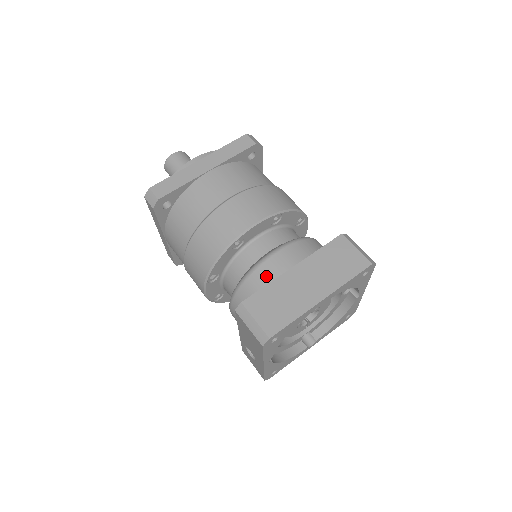
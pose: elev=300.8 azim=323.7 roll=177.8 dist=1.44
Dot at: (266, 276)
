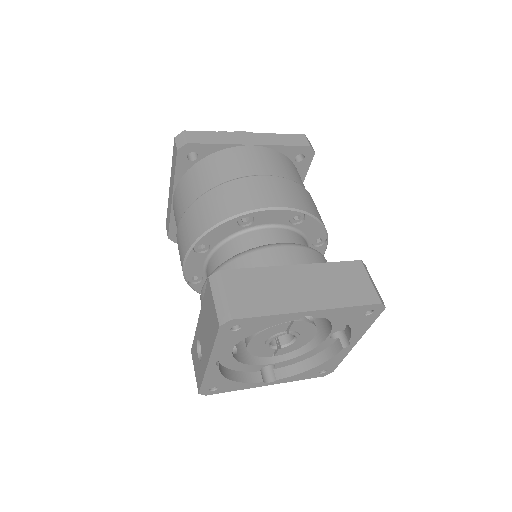
Dot at: (260, 263)
